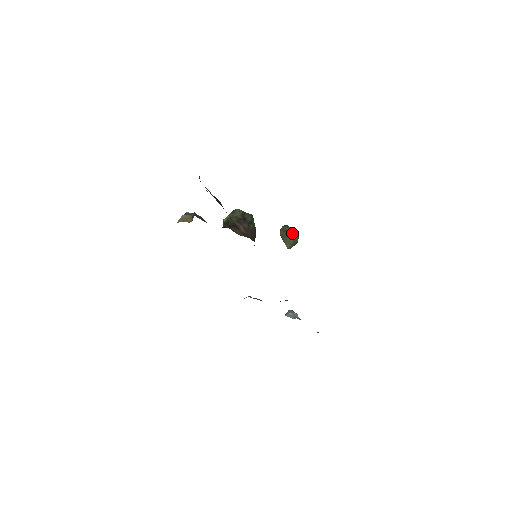
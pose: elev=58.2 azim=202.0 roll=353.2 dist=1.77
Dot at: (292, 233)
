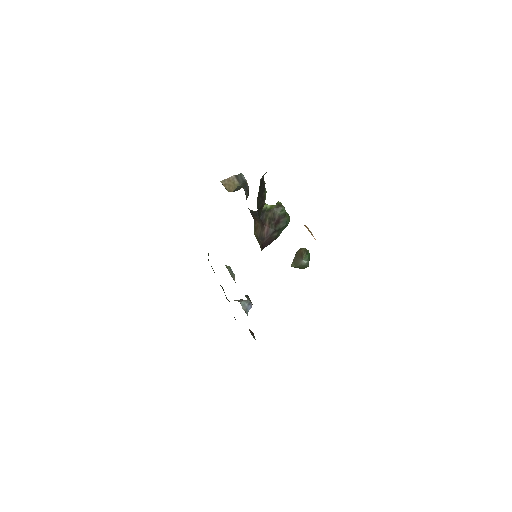
Dot at: (304, 262)
